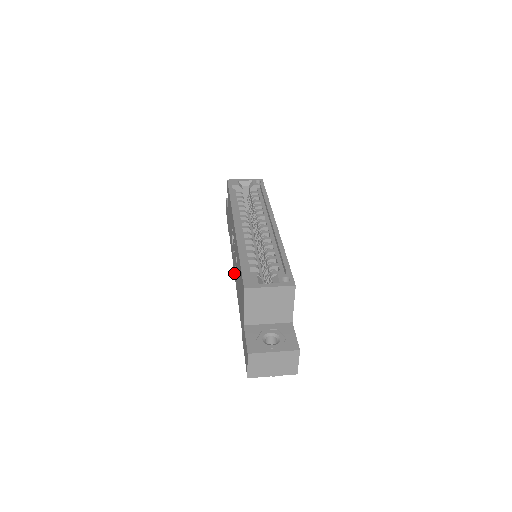
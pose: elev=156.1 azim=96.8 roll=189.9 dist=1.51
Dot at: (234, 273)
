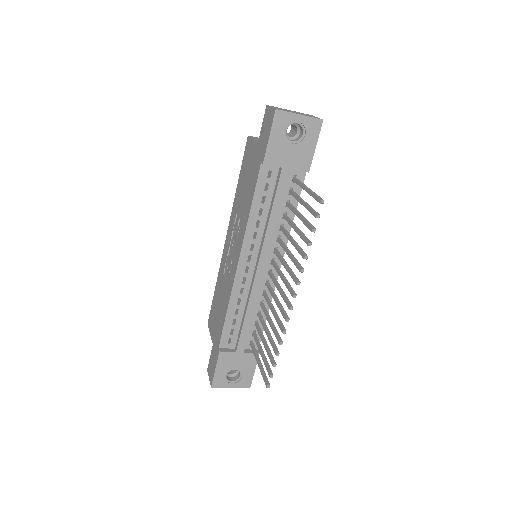
Dot at: (237, 261)
